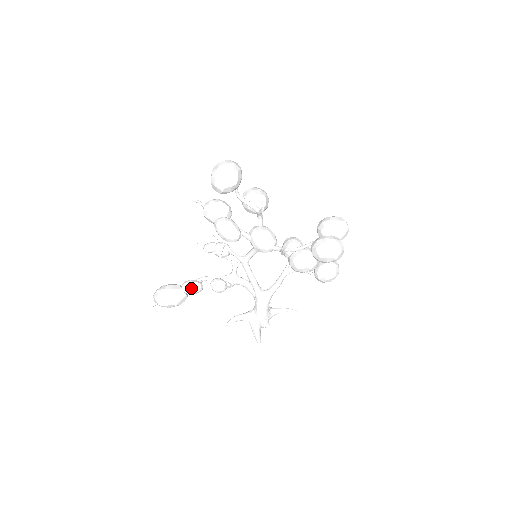
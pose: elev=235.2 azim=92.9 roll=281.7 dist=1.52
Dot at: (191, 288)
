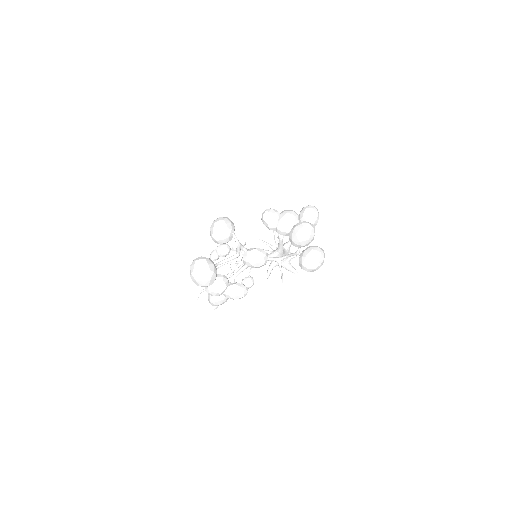
Dot at: occluded
